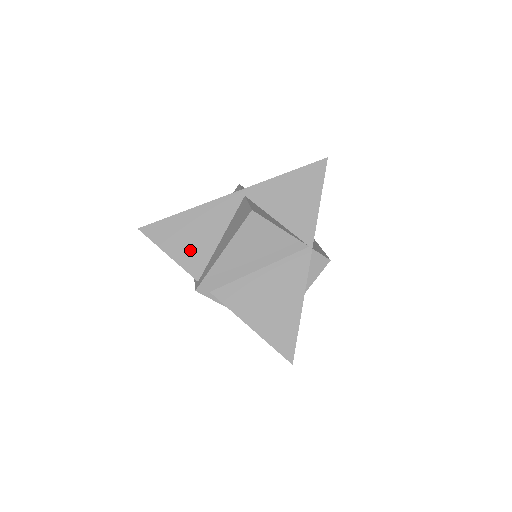
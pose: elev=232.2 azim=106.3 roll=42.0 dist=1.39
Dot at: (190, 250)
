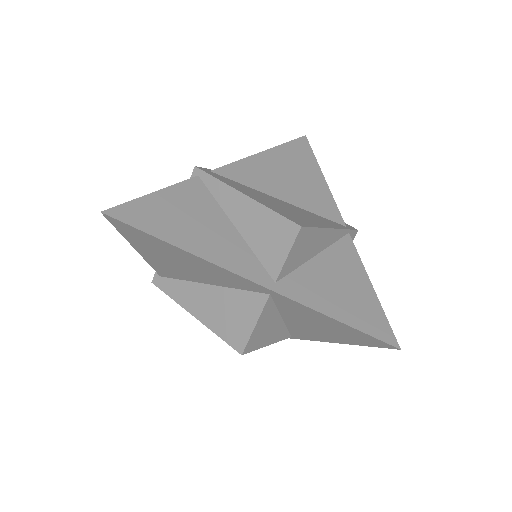
Dot at: (165, 264)
